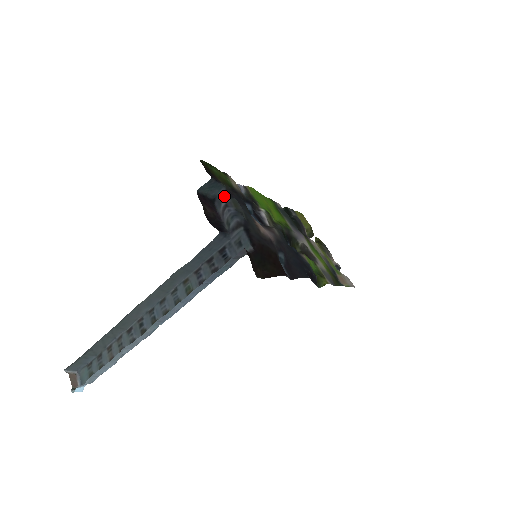
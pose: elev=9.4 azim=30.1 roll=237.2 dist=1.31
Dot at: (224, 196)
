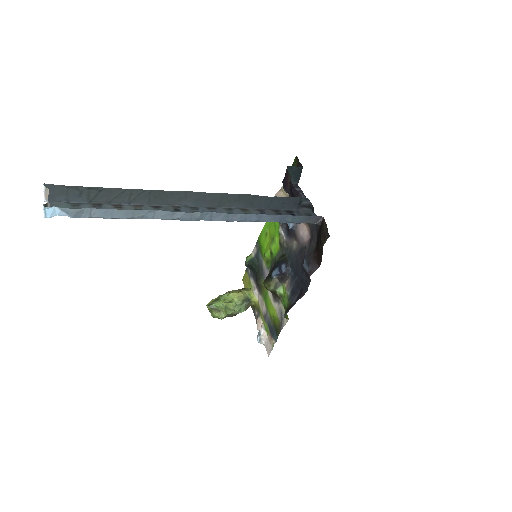
Dot at: (298, 186)
